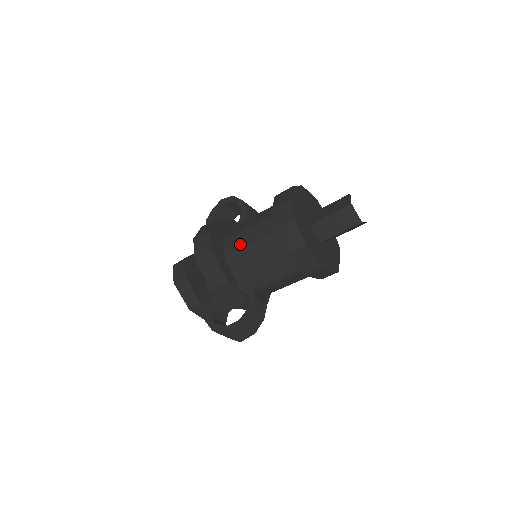
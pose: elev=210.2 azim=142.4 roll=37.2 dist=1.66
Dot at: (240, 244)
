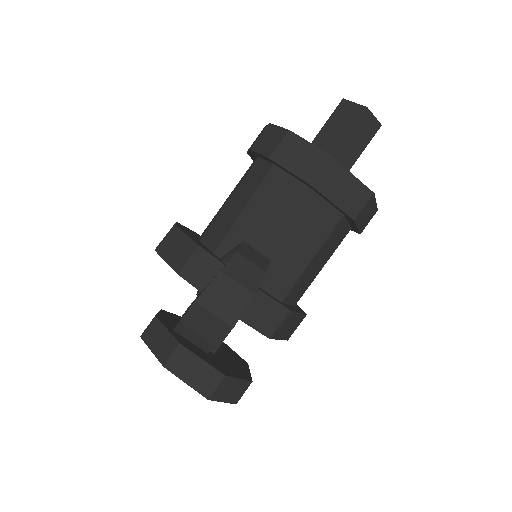
Dot at: (217, 214)
